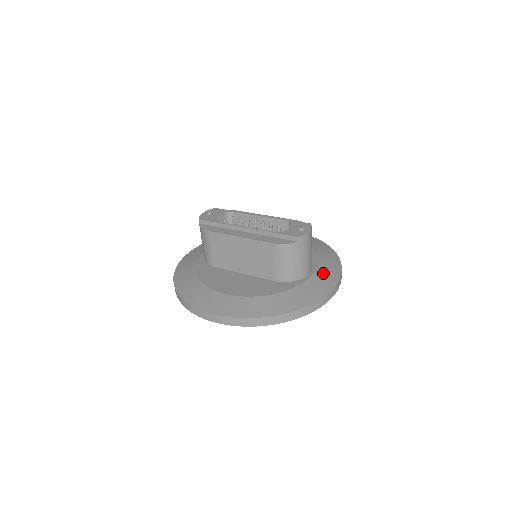
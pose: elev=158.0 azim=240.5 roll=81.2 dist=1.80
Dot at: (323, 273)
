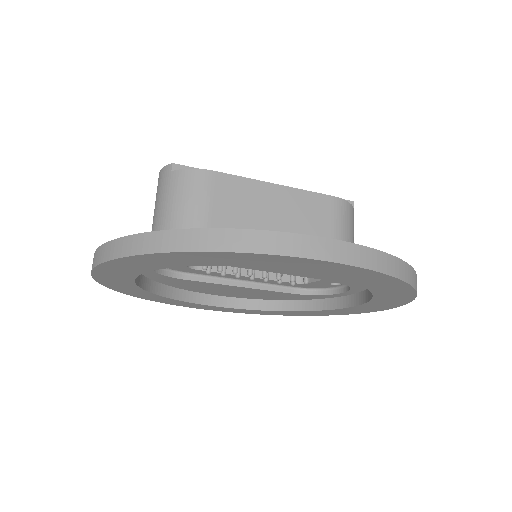
Dot at: occluded
